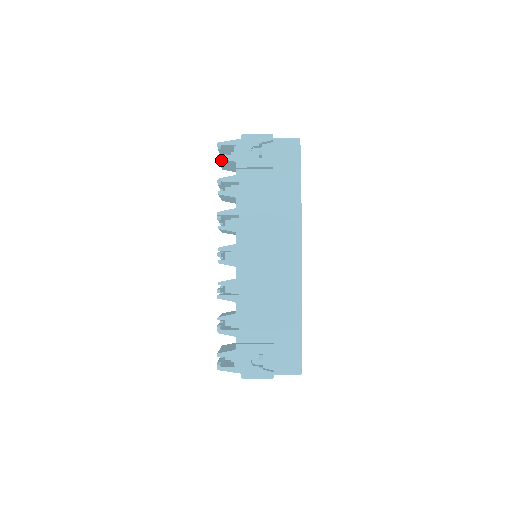
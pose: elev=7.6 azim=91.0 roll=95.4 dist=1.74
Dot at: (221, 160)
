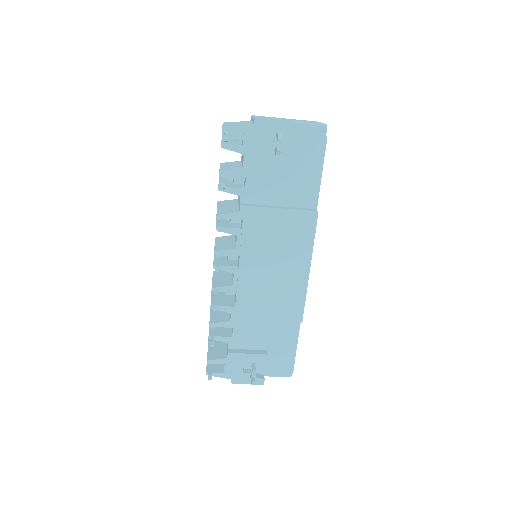
Dot at: occluded
